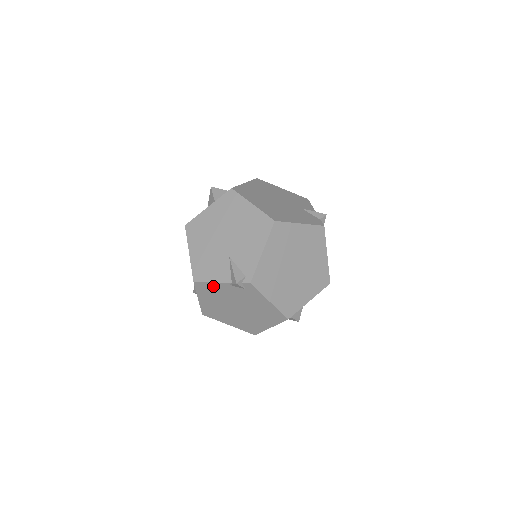
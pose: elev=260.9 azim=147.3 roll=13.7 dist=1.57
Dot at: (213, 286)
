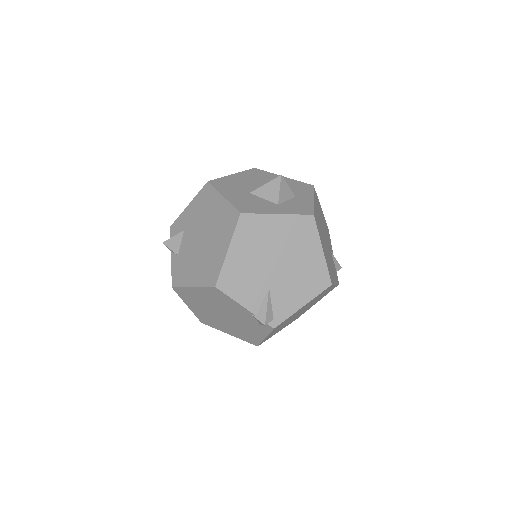
Dot at: (231, 301)
